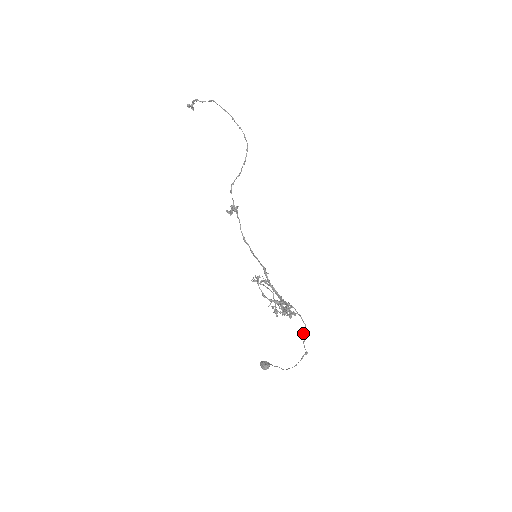
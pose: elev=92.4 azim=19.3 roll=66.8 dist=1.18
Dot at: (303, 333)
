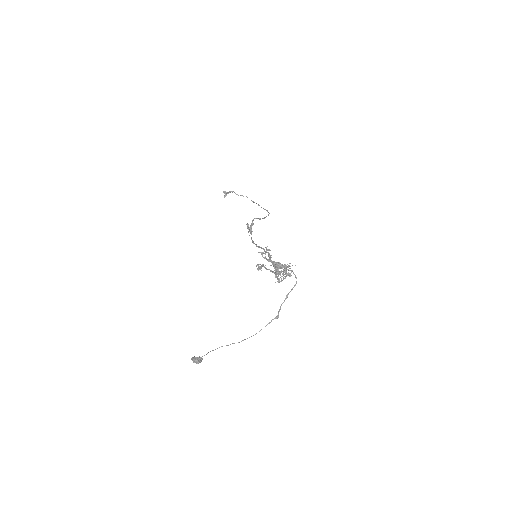
Dot at: (289, 292)
